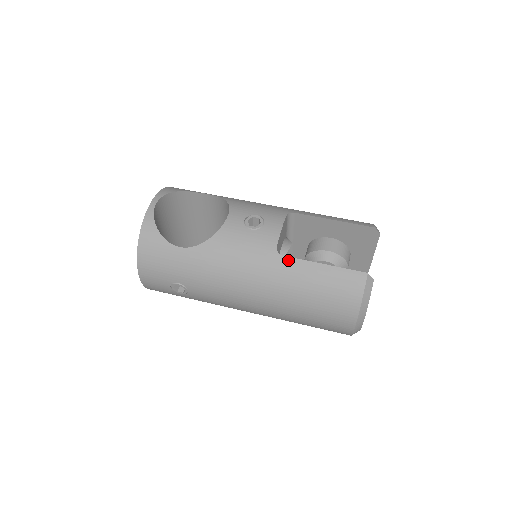
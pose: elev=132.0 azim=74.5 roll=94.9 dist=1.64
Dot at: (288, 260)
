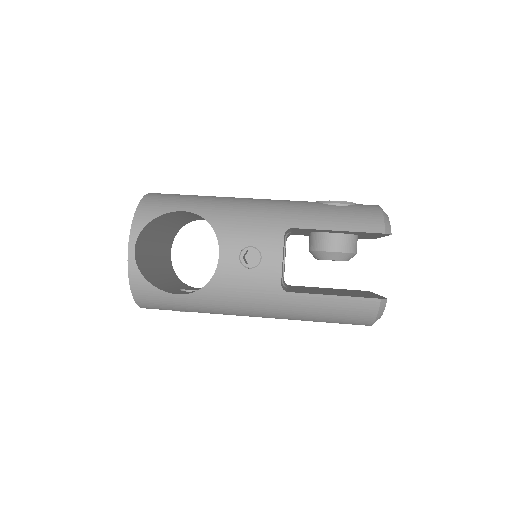
Dot at: (295, 296)
